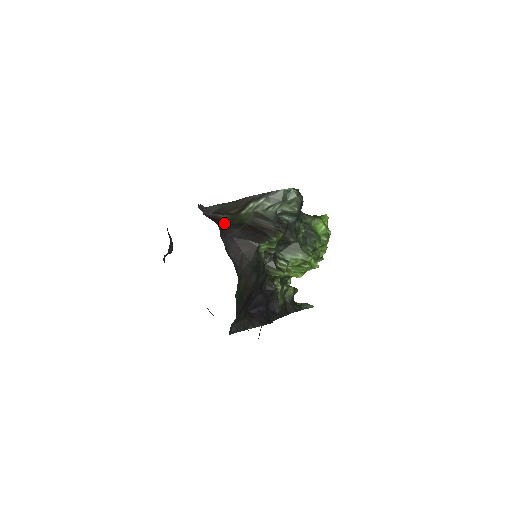
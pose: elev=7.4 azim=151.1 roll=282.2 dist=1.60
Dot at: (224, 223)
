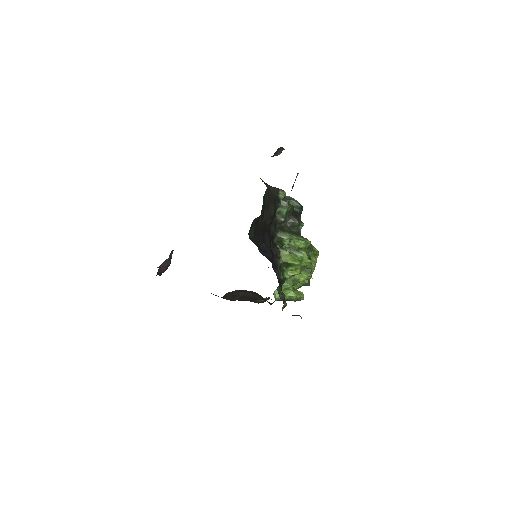
Dot at: occluded
